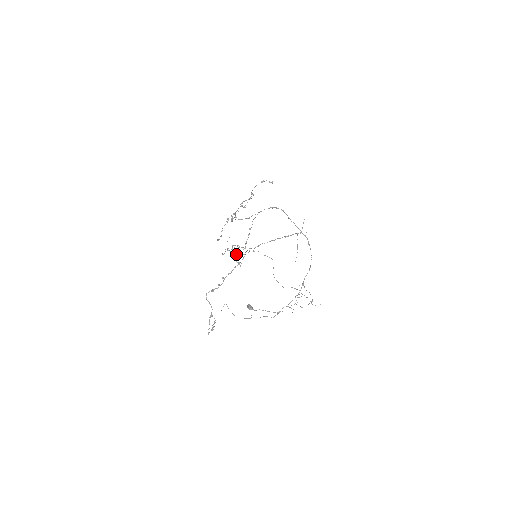
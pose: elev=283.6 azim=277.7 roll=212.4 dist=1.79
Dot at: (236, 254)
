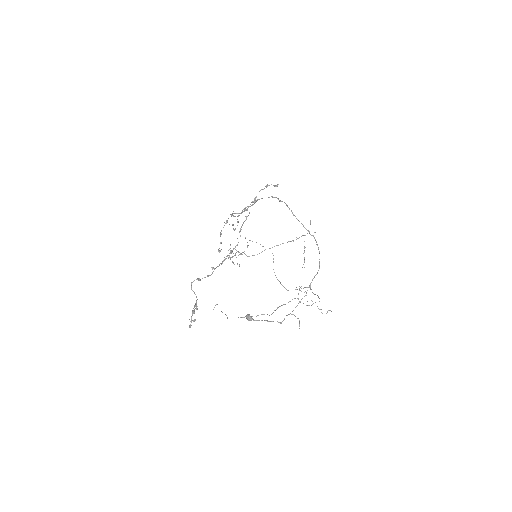
Dot at: occluded
